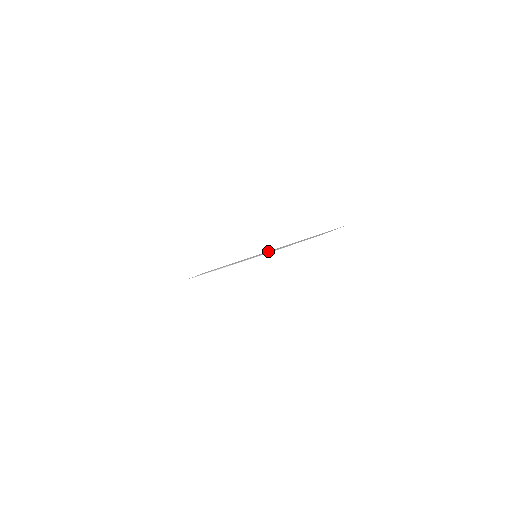
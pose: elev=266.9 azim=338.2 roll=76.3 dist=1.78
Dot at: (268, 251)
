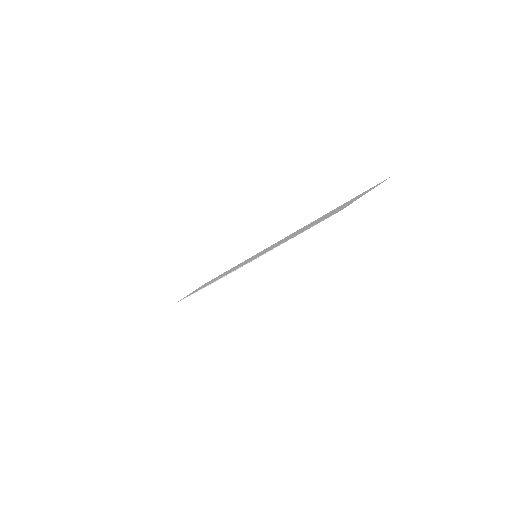
Dot at: occluded
